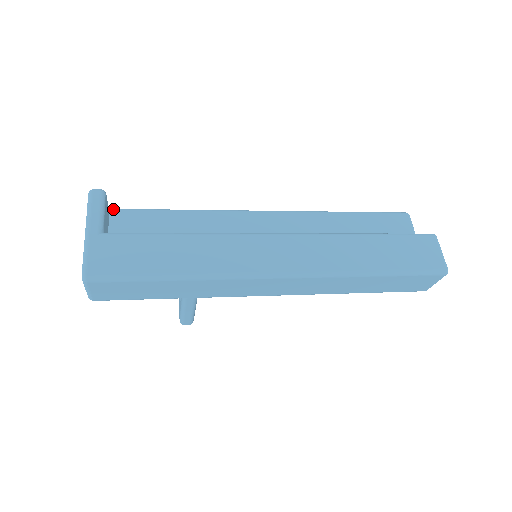
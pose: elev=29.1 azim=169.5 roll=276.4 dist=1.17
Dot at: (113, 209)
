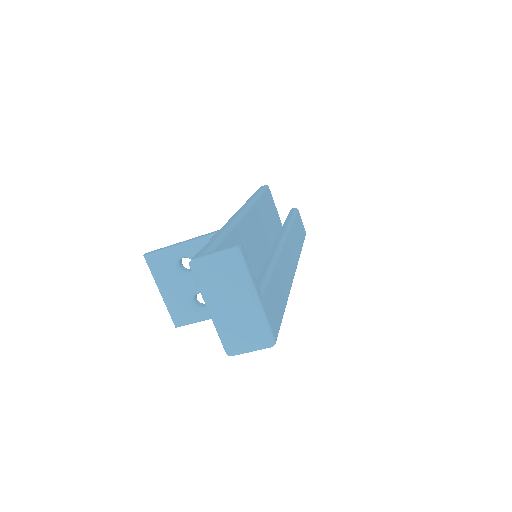
Dot at: occluded
